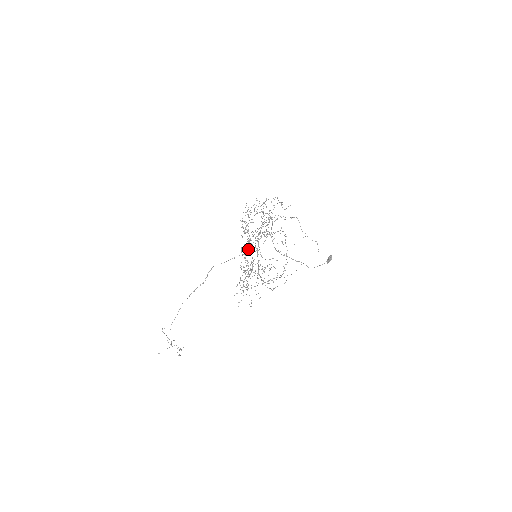
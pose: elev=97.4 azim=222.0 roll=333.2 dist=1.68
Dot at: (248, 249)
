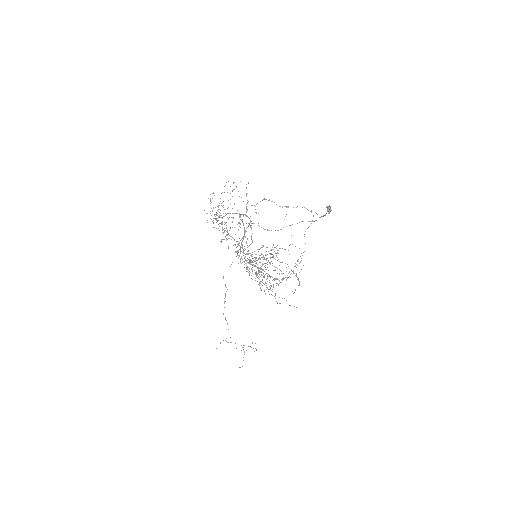
Dot at: occluded
